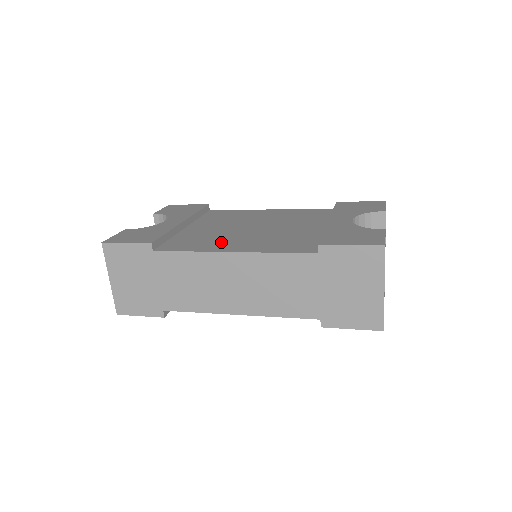
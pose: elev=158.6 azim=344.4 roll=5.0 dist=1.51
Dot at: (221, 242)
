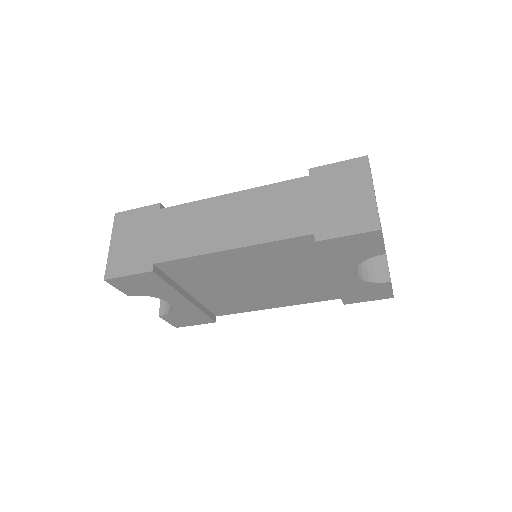
Dot at: occluded
